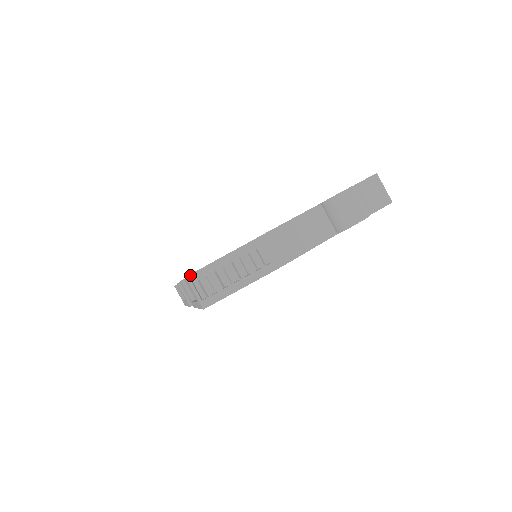
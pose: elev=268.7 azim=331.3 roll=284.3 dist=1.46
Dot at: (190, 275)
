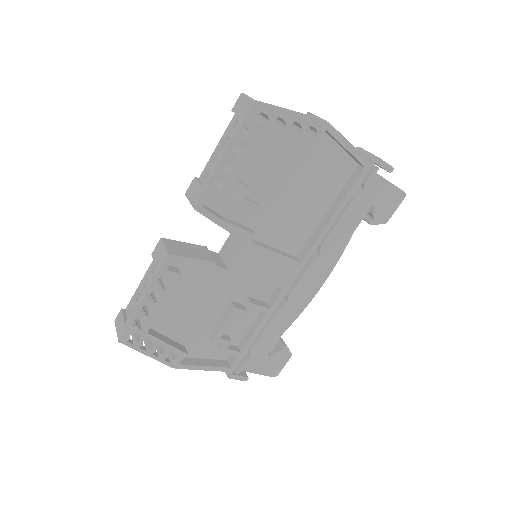
Dot at: occluded
